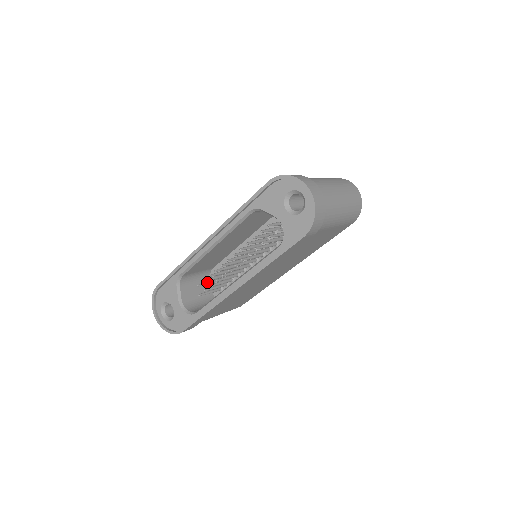
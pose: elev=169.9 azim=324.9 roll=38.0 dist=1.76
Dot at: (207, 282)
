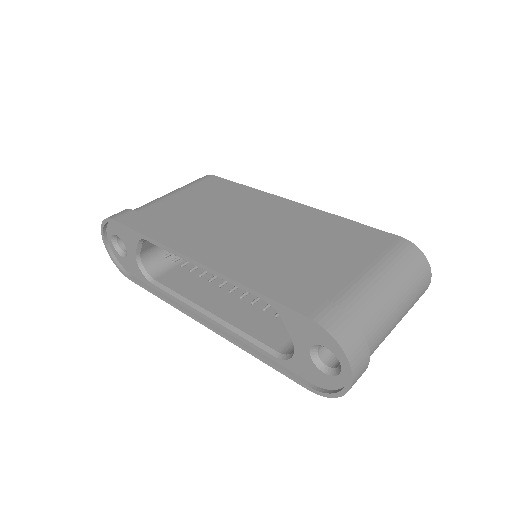
Dot at: occluded
